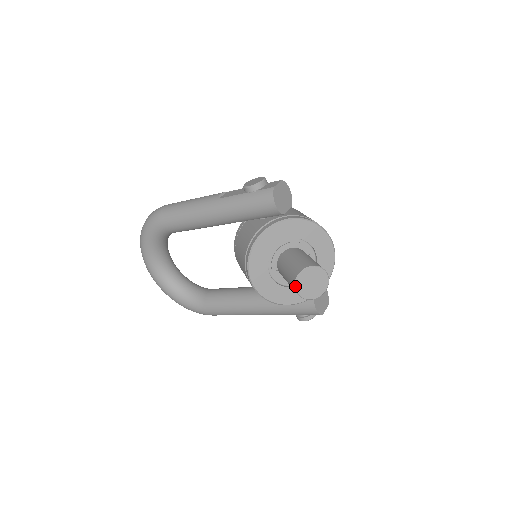
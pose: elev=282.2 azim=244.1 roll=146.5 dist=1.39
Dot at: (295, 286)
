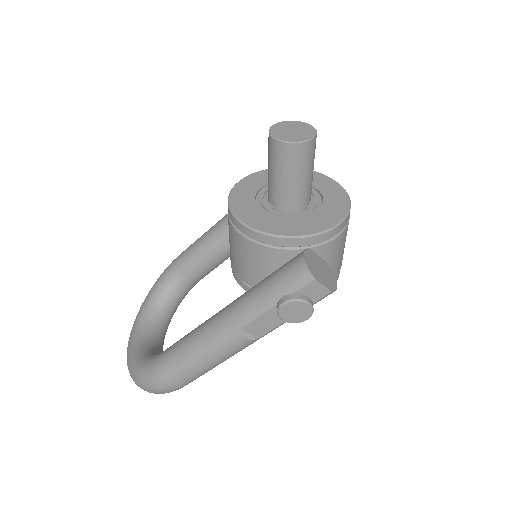
Dot at: (270, 128)
